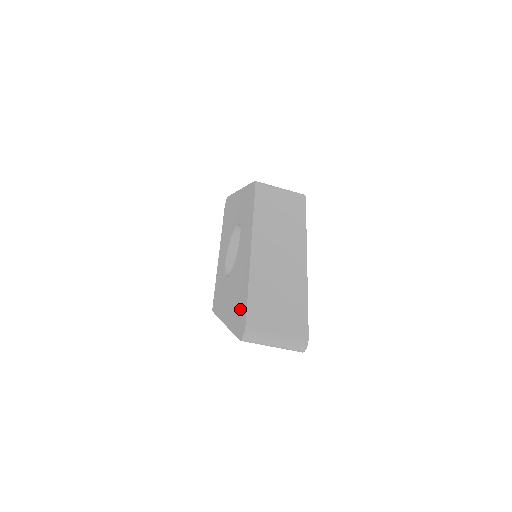
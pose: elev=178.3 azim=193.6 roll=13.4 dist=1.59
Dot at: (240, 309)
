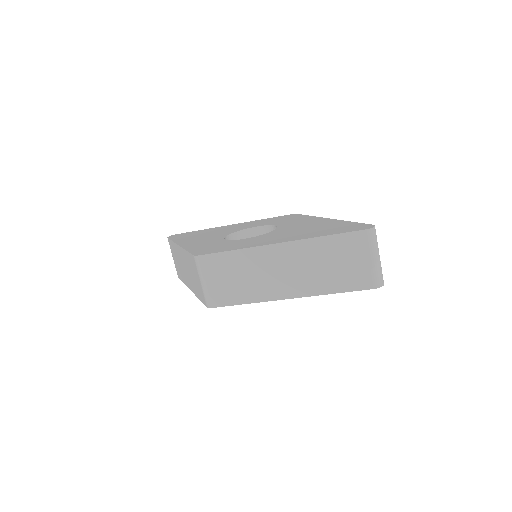
Dot at: (340, 227)
